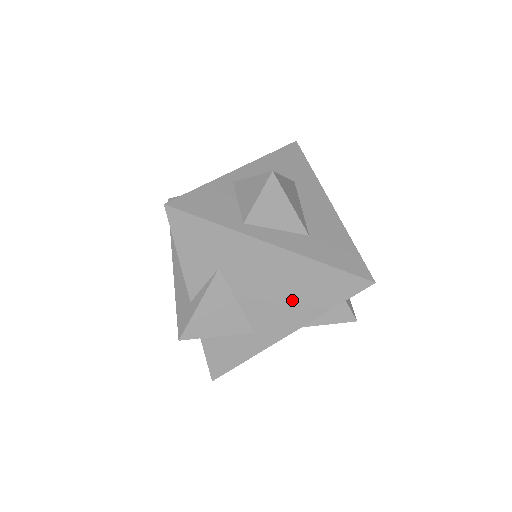
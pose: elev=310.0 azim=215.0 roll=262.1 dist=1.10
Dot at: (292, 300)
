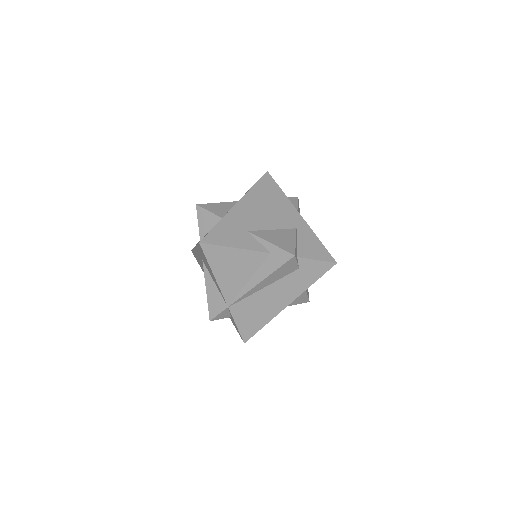
Dot at: (274, 205)
